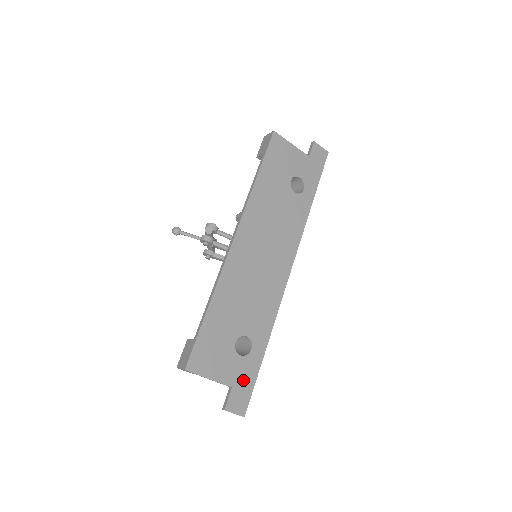
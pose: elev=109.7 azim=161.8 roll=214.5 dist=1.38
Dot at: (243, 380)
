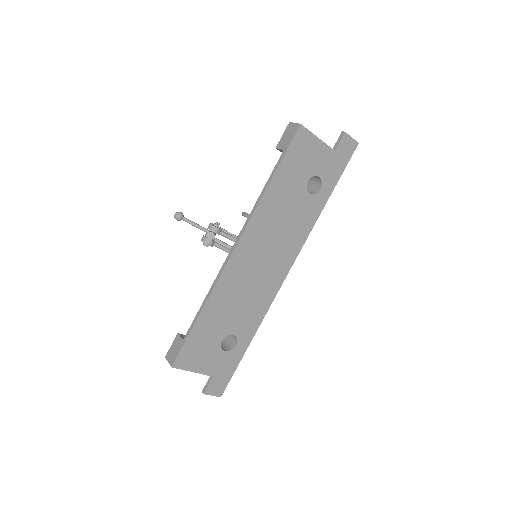
Dot at: (224, 370)
